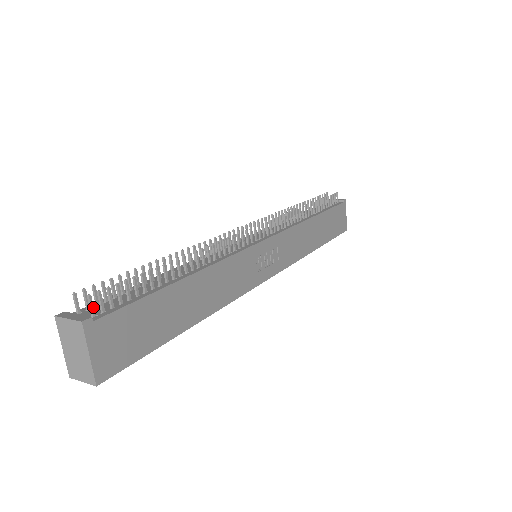
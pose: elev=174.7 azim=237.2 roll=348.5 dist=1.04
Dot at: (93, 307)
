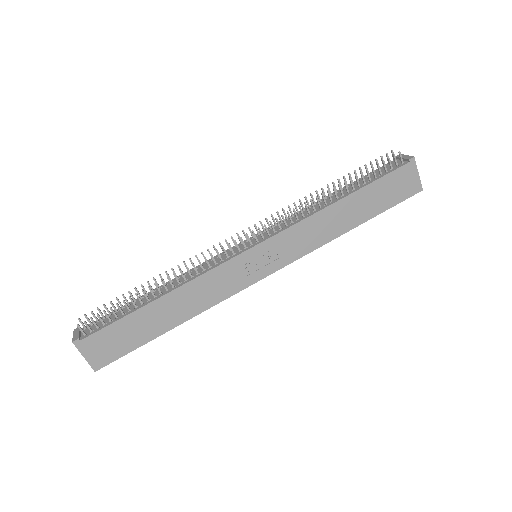
Dot at: (82, 330)
